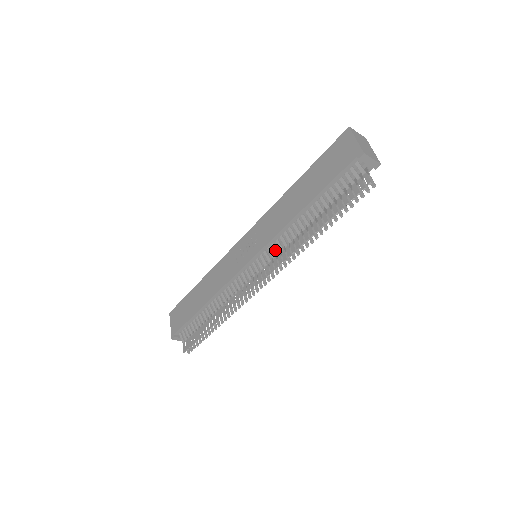
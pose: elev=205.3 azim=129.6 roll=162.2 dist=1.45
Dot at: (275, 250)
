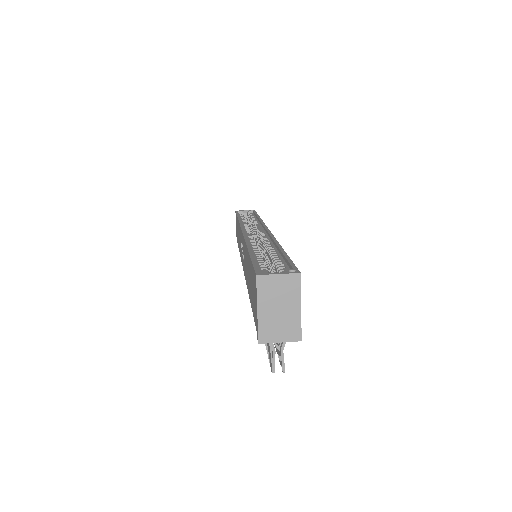
Dot at: occluded
